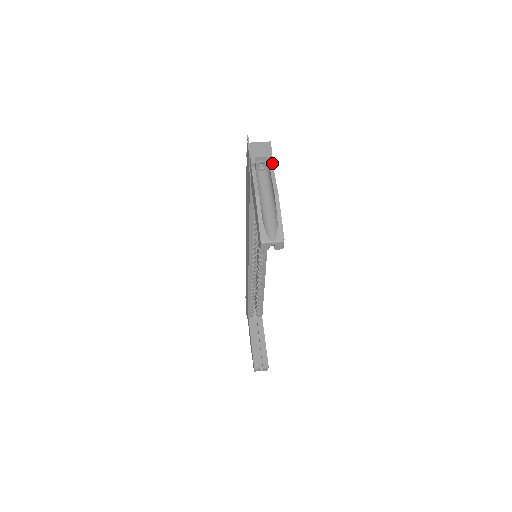
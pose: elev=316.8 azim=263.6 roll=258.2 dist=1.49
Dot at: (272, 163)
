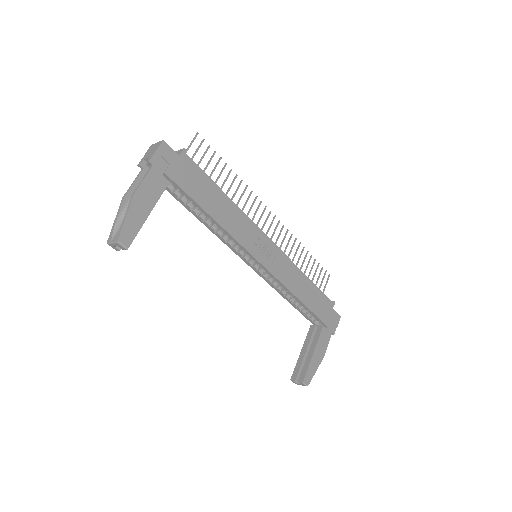
Dot at: (150, 163)
